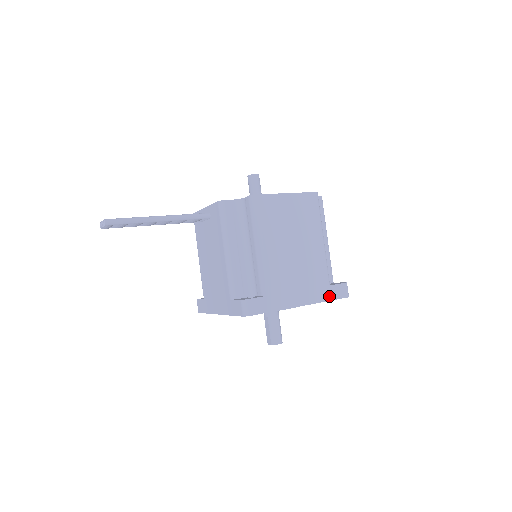
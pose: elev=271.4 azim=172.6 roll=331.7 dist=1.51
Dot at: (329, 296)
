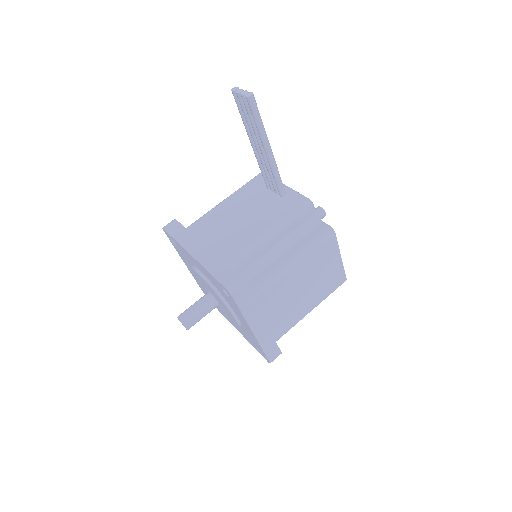
Dot at: (267, 348)
